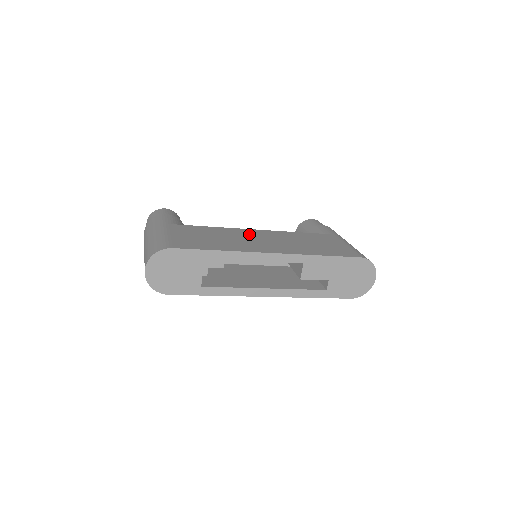
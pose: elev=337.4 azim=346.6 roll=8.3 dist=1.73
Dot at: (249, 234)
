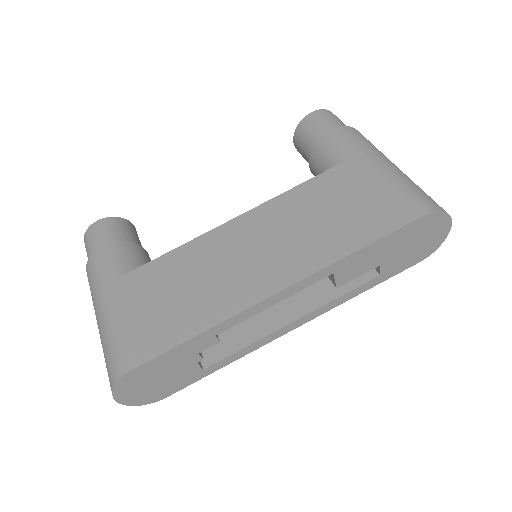
Dot at: (231, 242)
